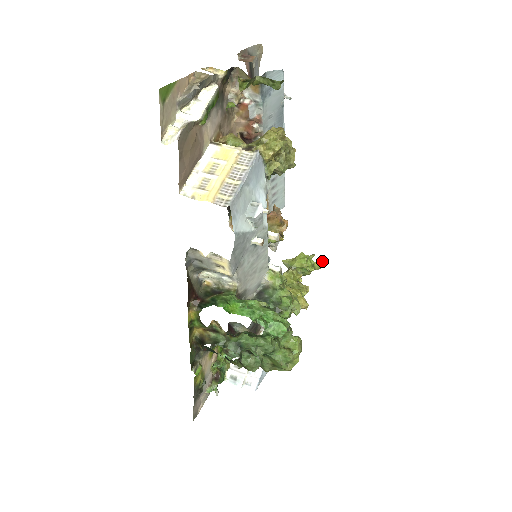
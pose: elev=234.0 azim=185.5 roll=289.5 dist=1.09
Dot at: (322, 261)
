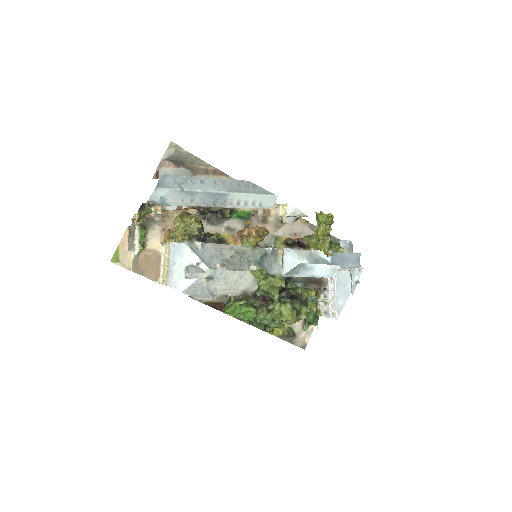
Dot at: occluded
